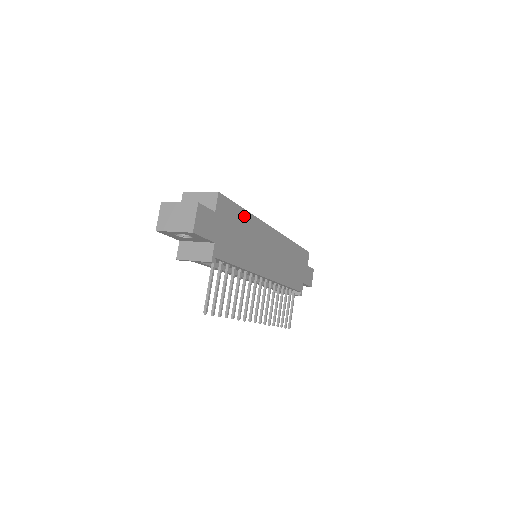
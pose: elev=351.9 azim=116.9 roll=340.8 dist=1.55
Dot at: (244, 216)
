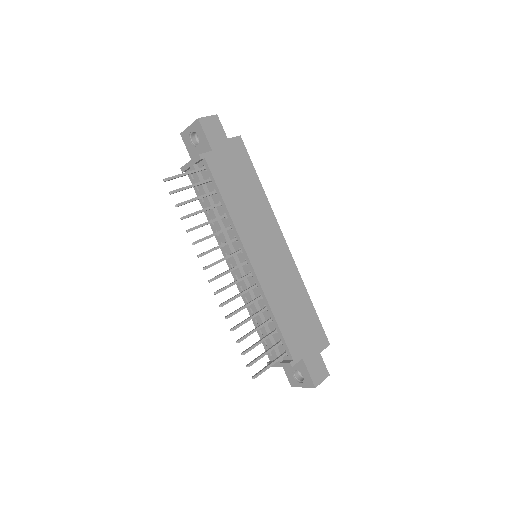
Dot at: (256, 183)
